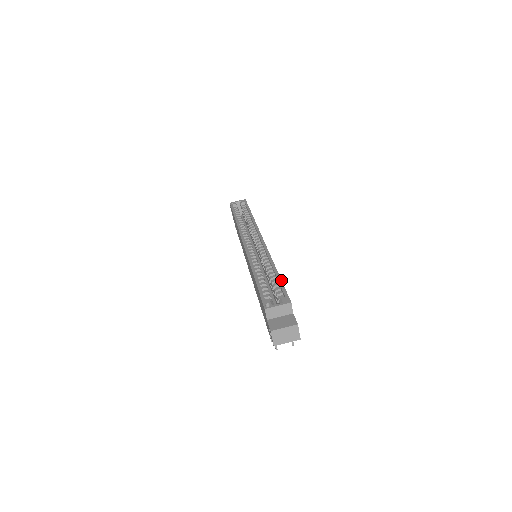
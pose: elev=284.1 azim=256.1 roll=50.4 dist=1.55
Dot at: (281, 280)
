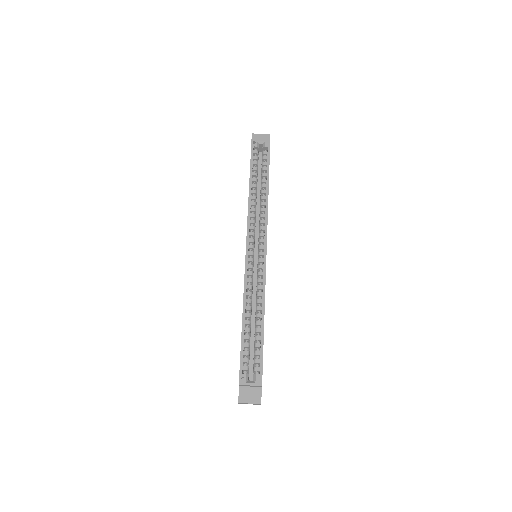
Dot at: occluded
